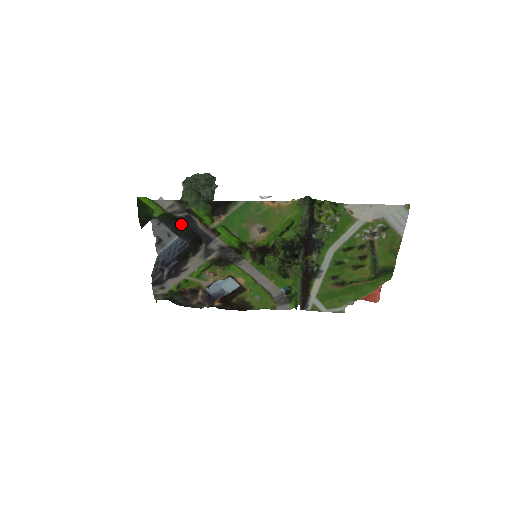
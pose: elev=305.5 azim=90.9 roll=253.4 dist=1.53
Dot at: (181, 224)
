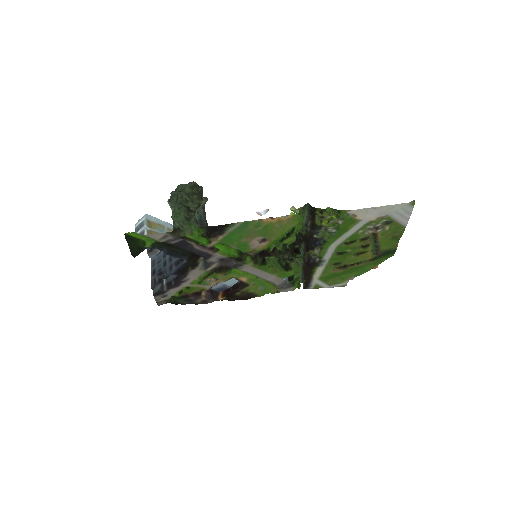
Dot at: (176, 247)
